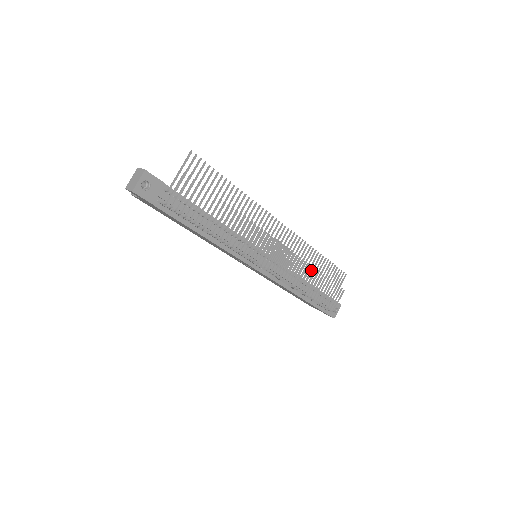
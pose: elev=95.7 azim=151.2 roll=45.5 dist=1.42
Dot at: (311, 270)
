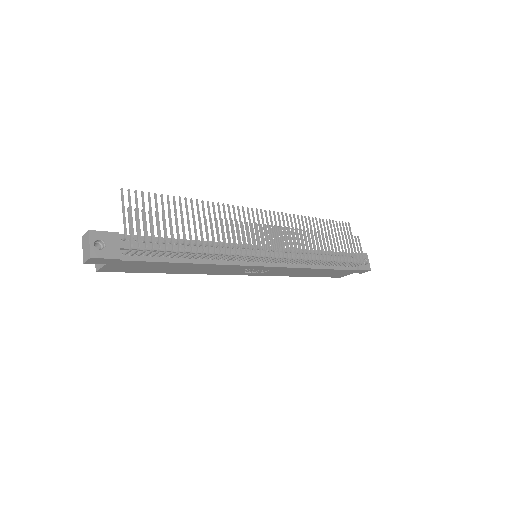
Dot at: (314, 235)
